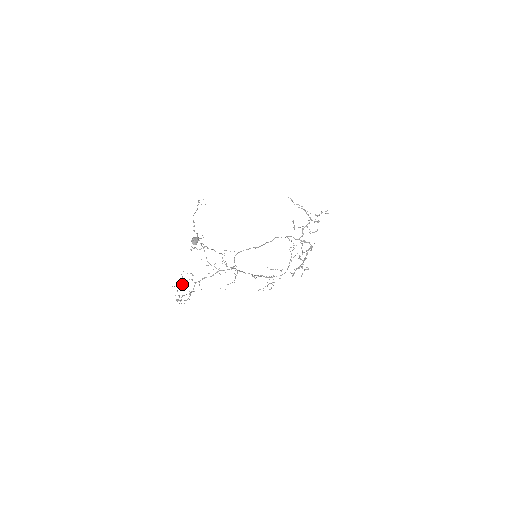
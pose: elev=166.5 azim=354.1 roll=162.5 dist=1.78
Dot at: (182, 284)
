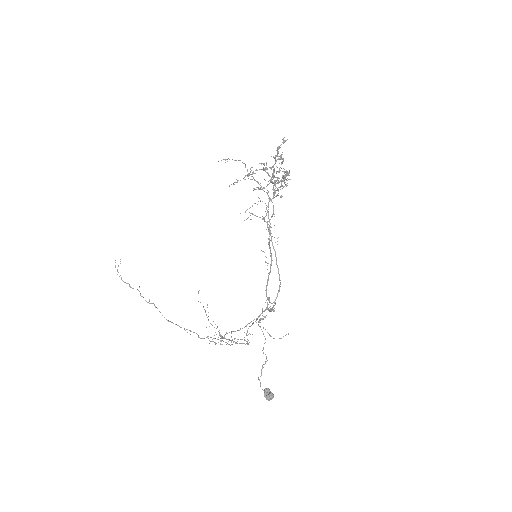
Dot at: occluded
